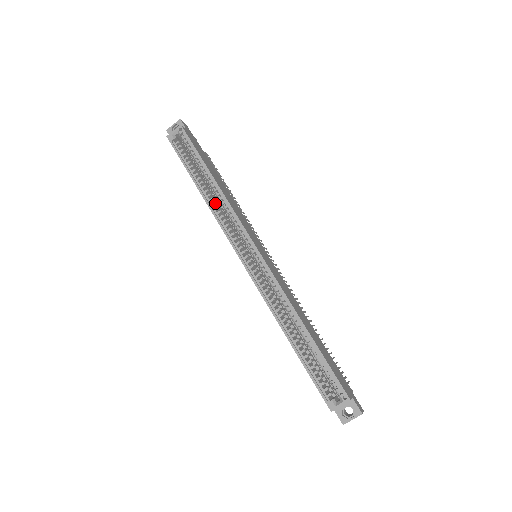
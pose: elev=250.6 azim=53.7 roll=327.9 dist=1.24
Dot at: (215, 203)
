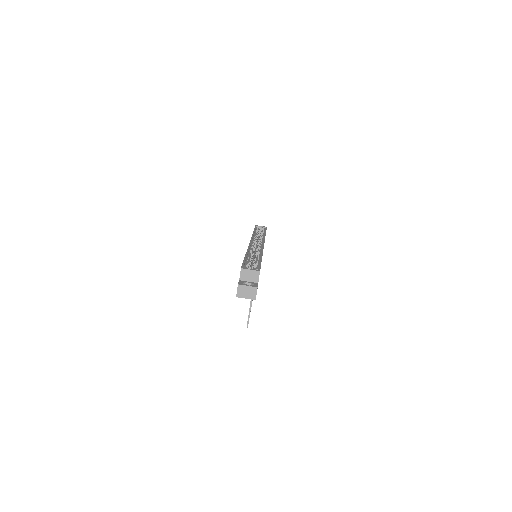
Dot at: (257, 236)
